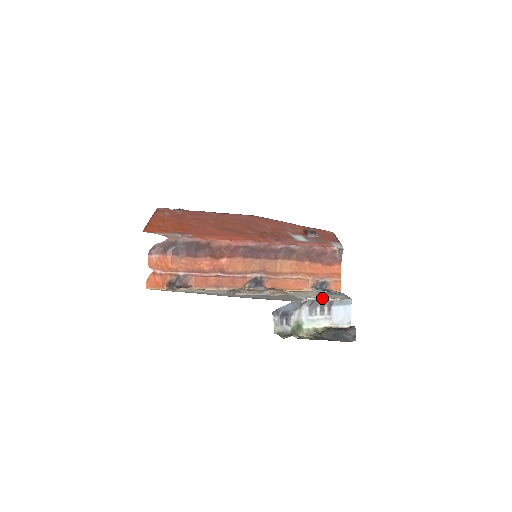
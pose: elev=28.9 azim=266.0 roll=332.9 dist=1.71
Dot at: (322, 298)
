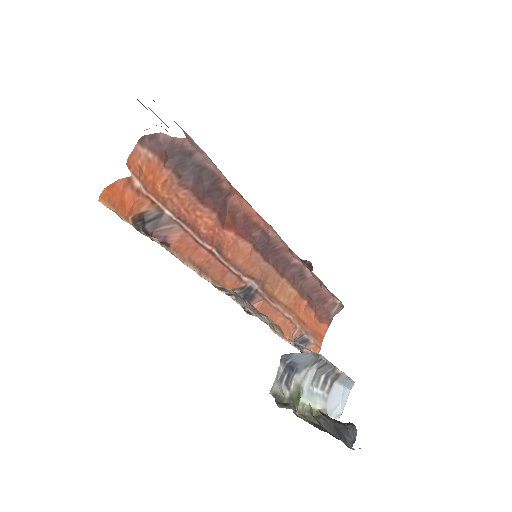
Dot at: occluded
